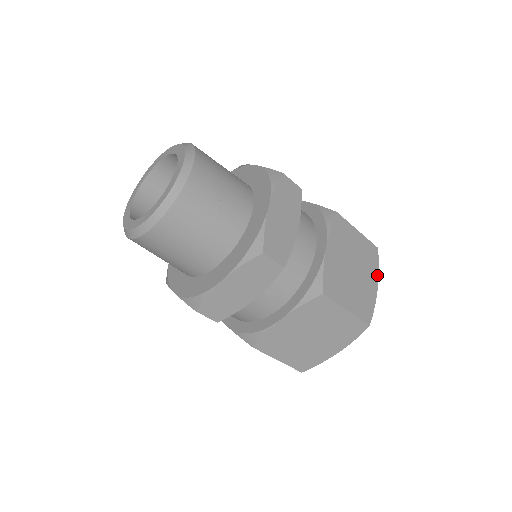
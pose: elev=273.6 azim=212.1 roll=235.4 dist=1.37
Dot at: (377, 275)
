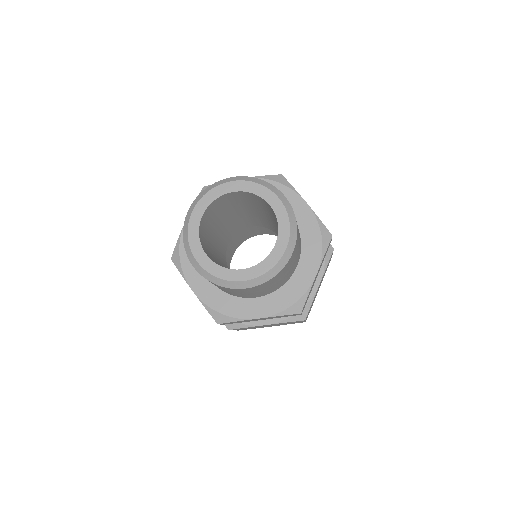
Dot at: occluded
